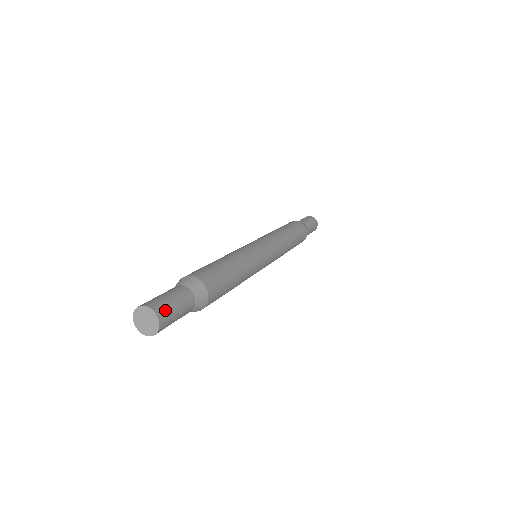
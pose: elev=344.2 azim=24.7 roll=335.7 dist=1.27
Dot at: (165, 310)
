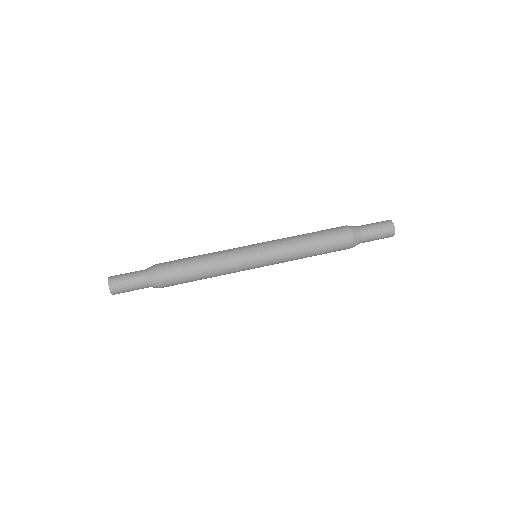
Dot at: (119, 292)
